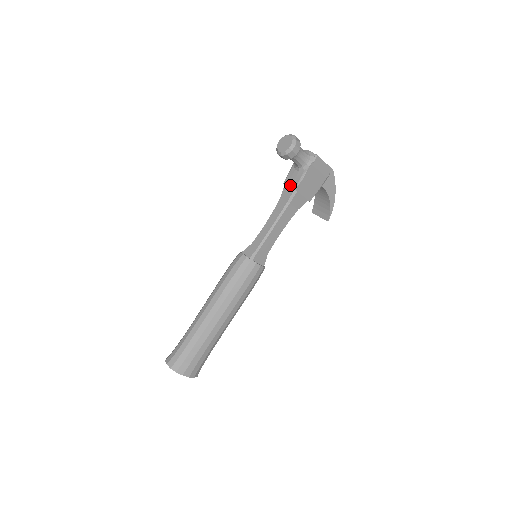
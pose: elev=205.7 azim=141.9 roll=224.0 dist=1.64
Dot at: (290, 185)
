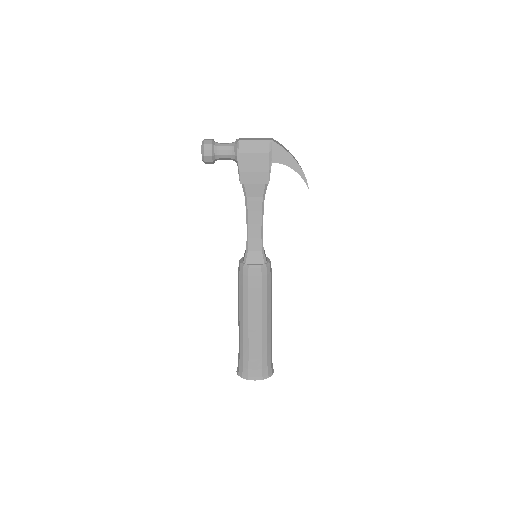
Dot at: occluded
